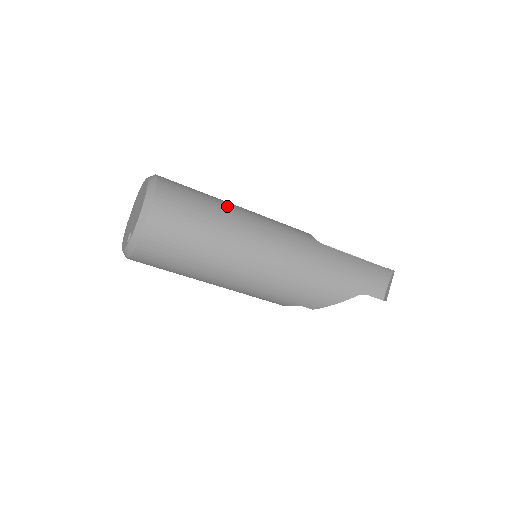
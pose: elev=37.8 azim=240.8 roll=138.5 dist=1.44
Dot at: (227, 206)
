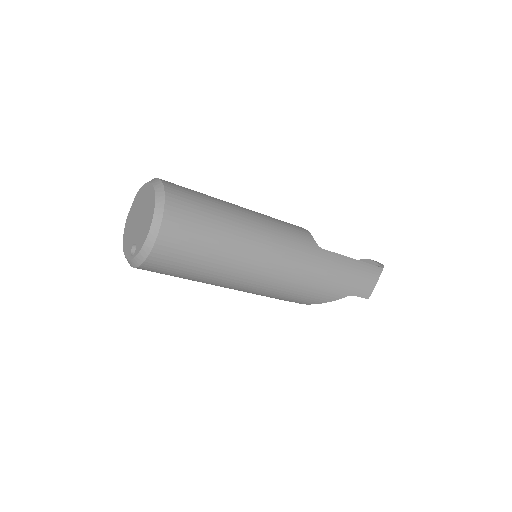
Dot at: (235, 218)
